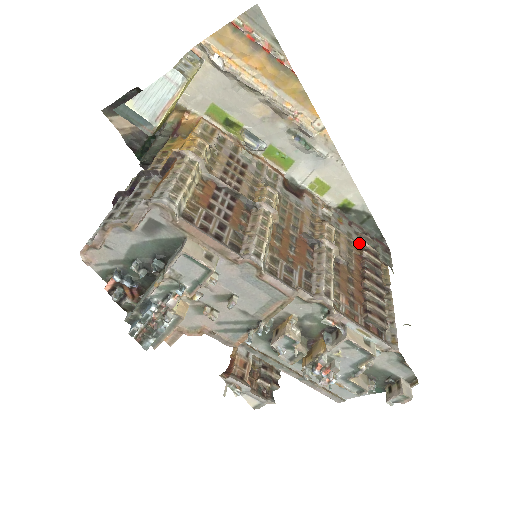
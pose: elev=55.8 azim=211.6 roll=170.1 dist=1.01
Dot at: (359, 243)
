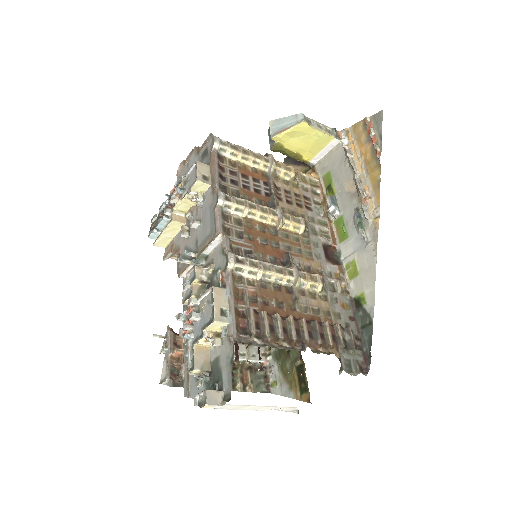
Dot at: (336, 324)
